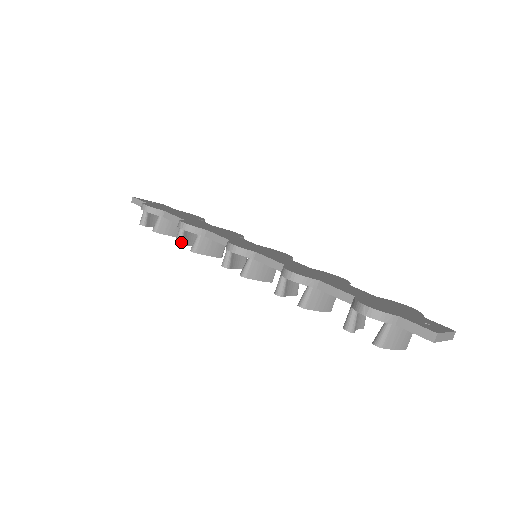
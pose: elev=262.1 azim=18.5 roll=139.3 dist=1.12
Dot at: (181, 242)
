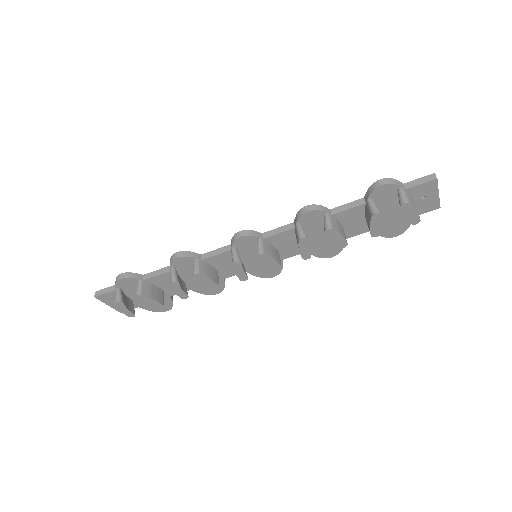
Dot at: (177, 279)
